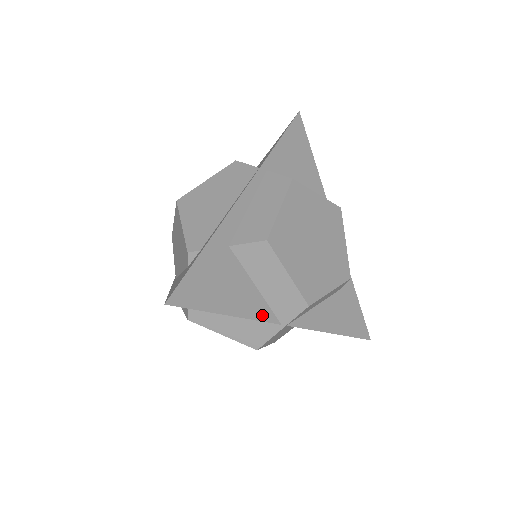
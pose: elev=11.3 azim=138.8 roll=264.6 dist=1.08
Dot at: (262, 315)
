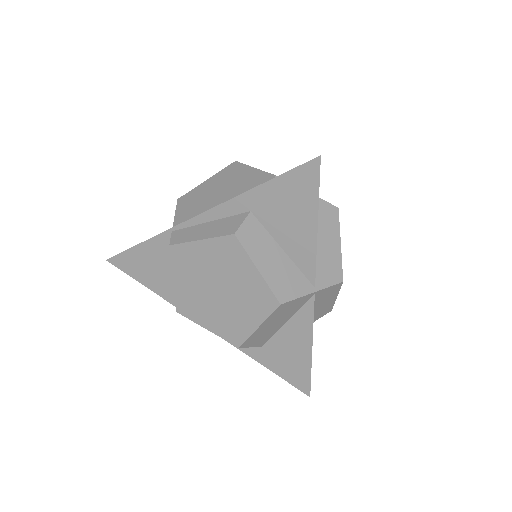
Dot at: (315, 261)
